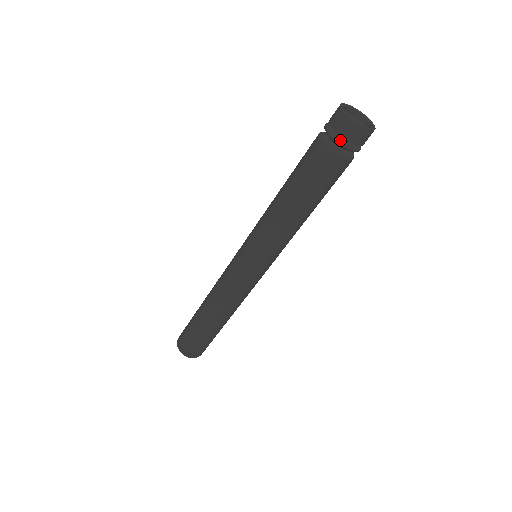
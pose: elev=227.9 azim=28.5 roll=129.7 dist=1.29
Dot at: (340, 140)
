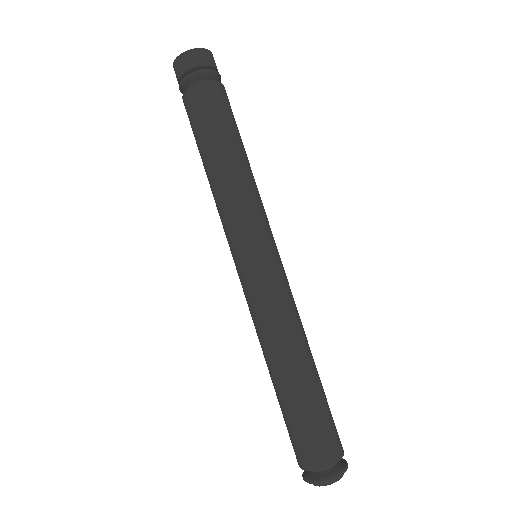
Dot at: (187, 75)
